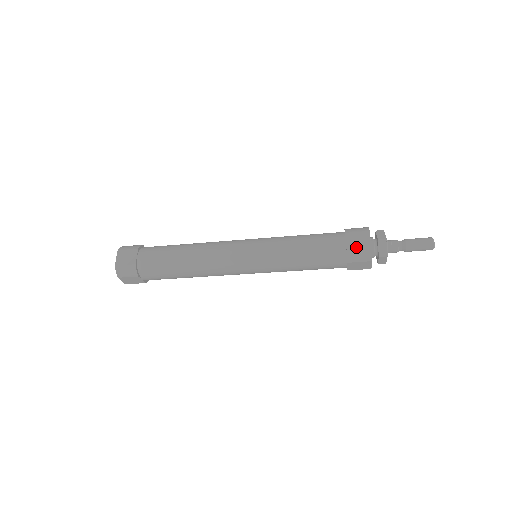
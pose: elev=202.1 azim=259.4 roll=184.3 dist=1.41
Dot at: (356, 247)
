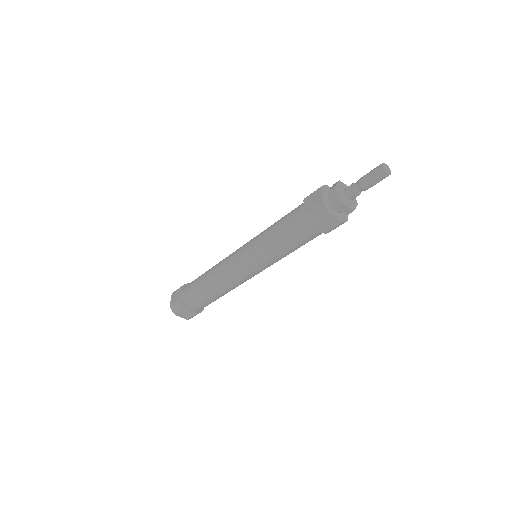
Dot at: (311, 207)
